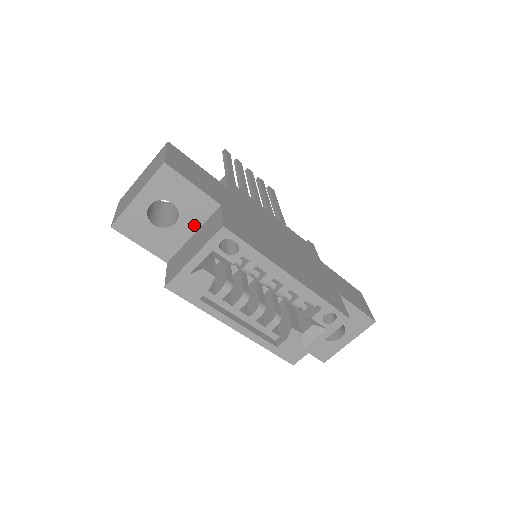
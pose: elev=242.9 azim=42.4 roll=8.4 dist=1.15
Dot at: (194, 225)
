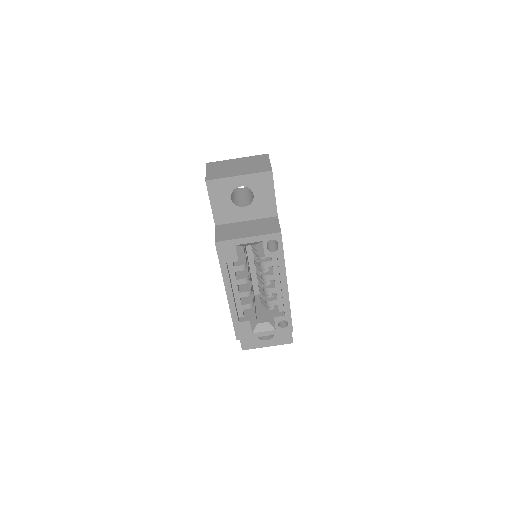
Dot at: (253, 216)
